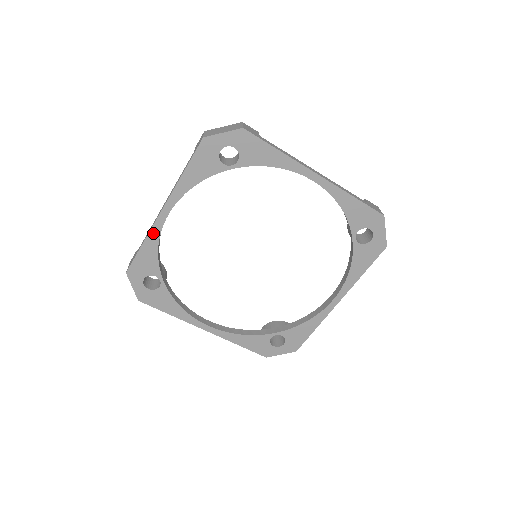
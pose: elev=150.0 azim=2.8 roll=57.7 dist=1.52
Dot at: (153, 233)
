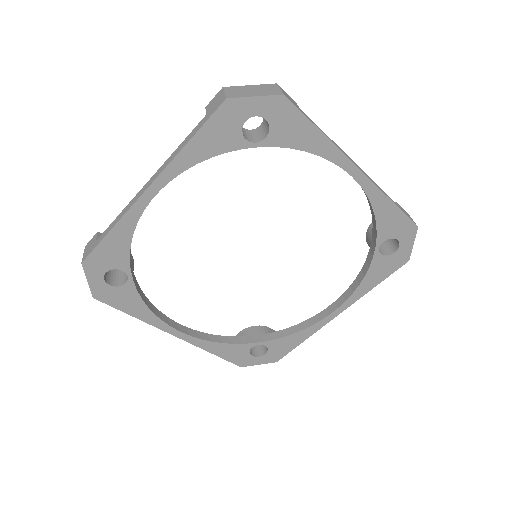
Dot at: (129, 217)
